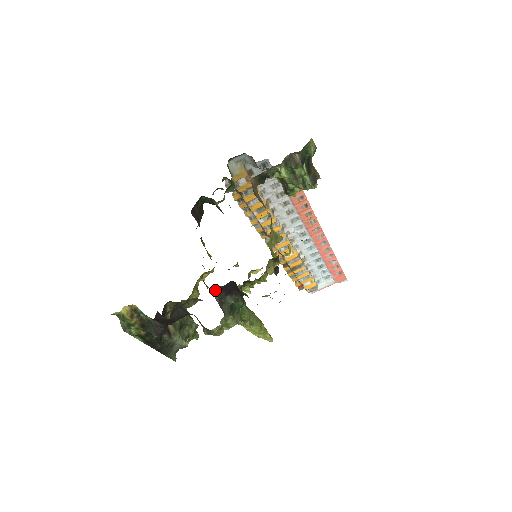
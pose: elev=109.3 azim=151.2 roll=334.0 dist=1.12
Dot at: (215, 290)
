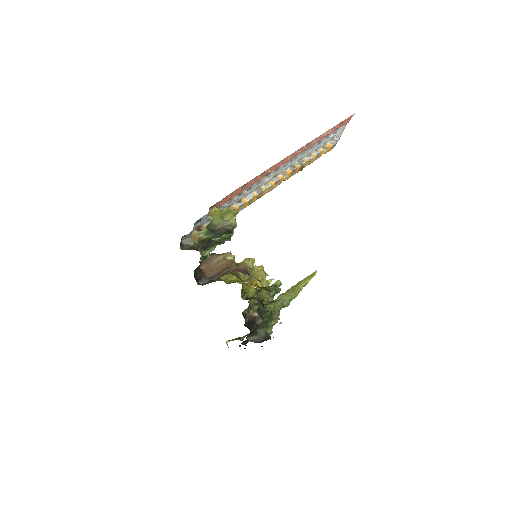
Dot at: (247, 337)
